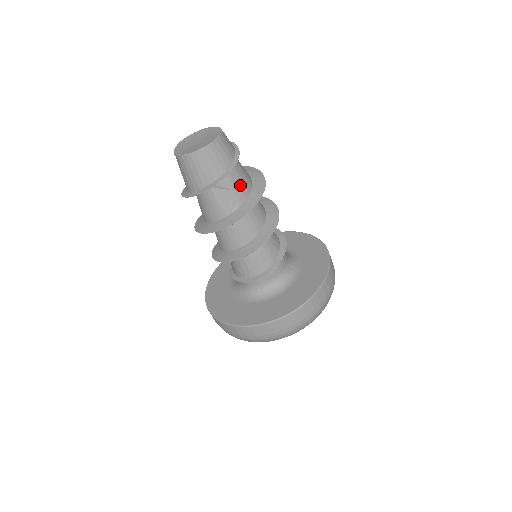
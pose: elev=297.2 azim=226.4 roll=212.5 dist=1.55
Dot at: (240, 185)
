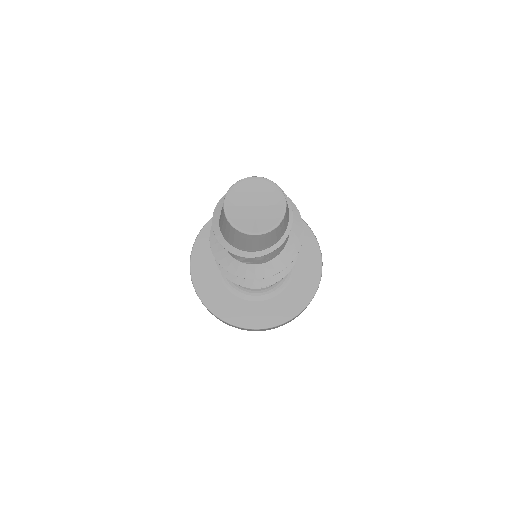
Dot at: (264, 256)
